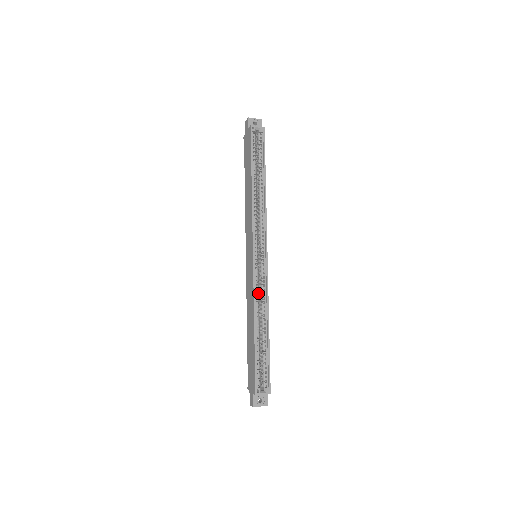
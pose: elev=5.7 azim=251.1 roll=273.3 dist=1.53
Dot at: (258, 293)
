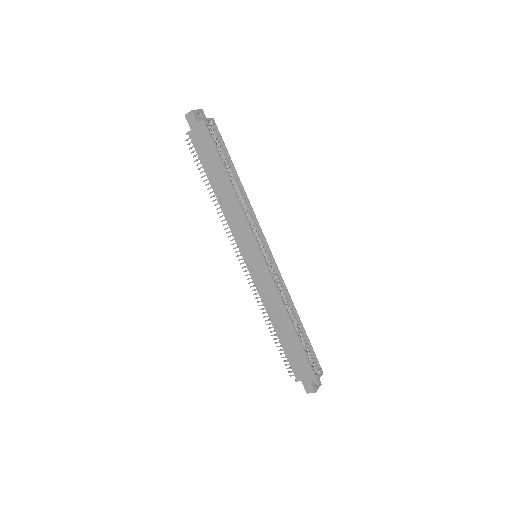
Dot at: occluded
